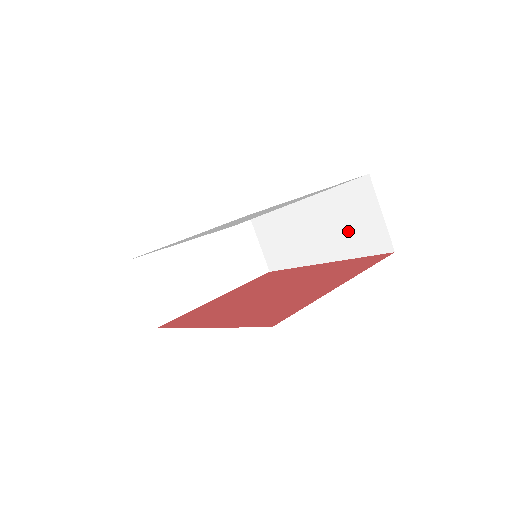
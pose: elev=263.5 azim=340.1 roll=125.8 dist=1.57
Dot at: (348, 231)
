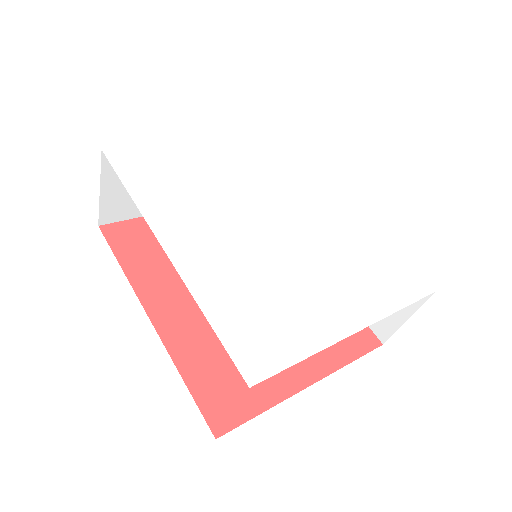
Dot at: occluded
